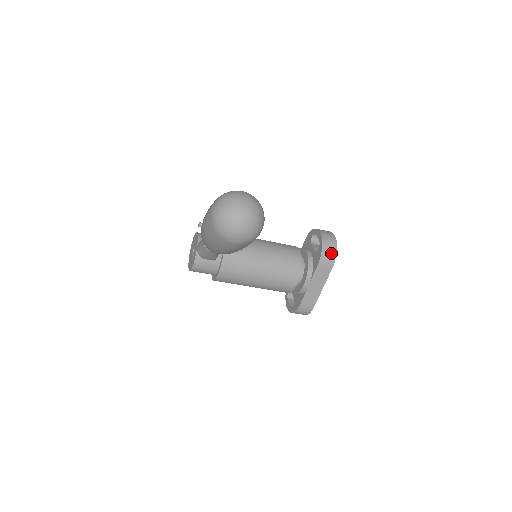
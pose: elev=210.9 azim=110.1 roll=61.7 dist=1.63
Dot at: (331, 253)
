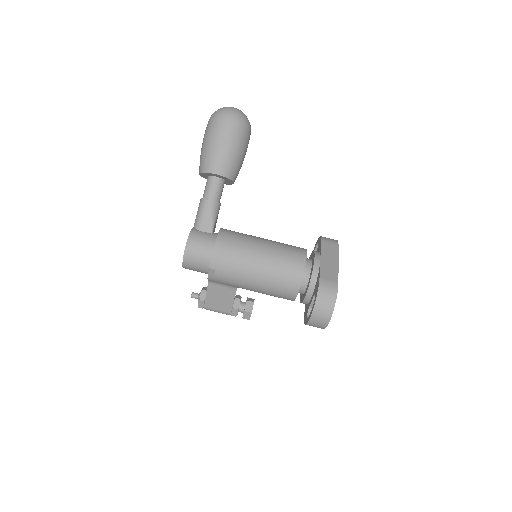
Dot at: (331, 239)
